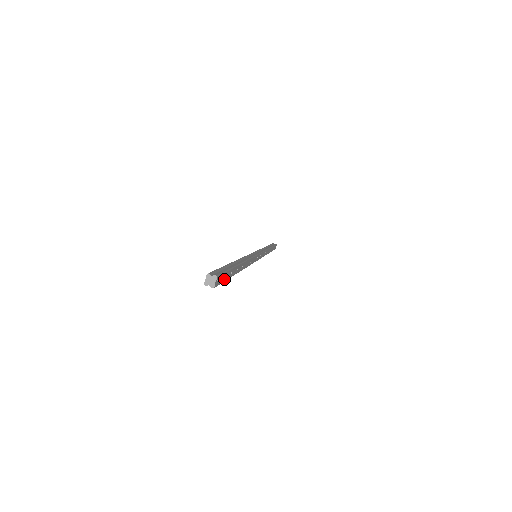
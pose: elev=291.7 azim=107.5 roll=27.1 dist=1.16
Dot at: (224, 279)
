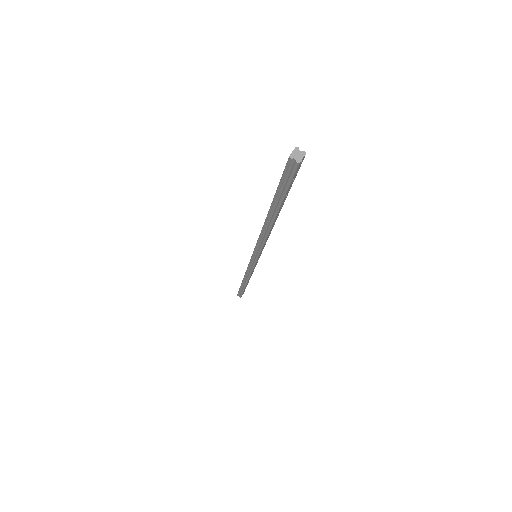
Dot at: (291, 183)
